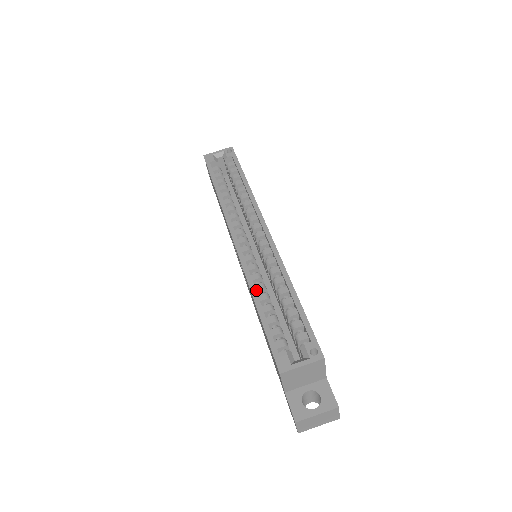
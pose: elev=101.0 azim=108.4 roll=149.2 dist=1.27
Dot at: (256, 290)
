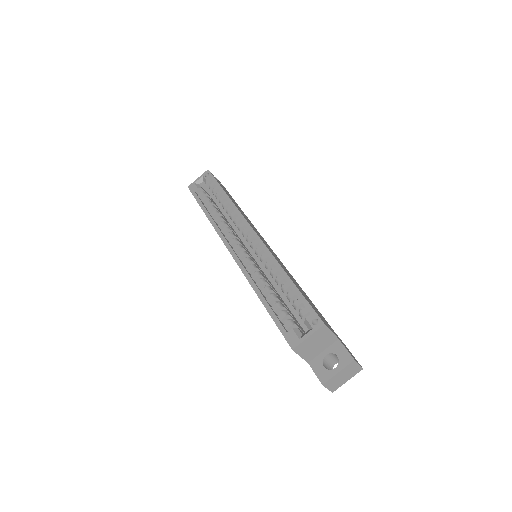
Dot at: (258, 287)
